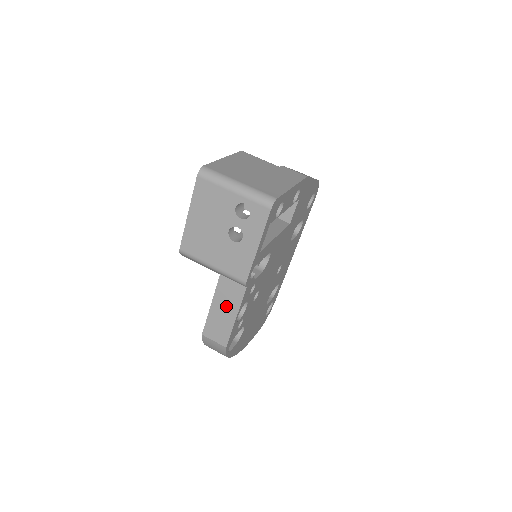
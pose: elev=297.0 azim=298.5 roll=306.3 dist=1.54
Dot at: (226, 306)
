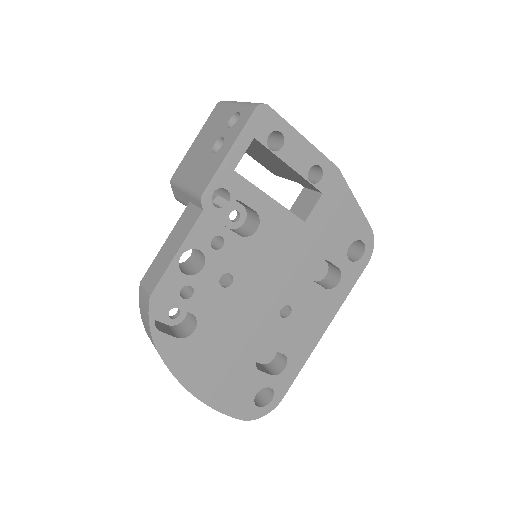
Dot at: (176, 239)
